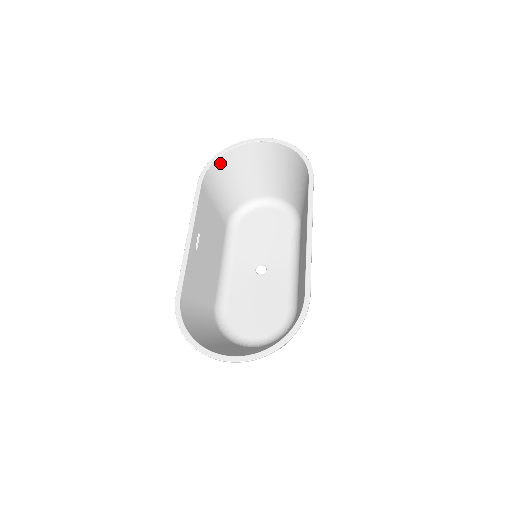
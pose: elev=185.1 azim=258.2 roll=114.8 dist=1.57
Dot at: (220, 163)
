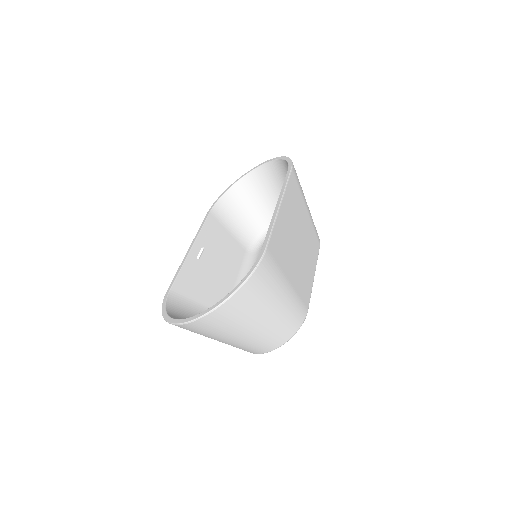
Dot at: (230, 195)
